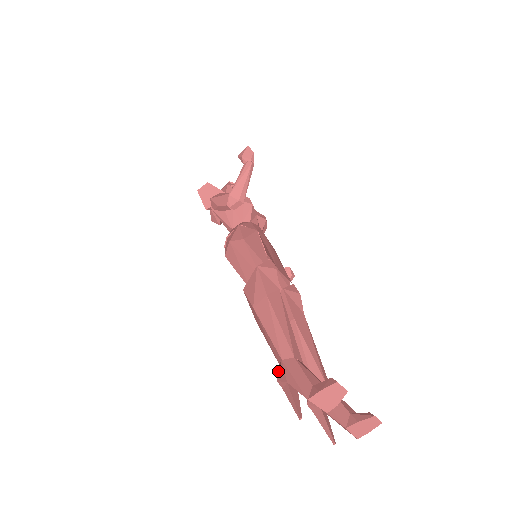
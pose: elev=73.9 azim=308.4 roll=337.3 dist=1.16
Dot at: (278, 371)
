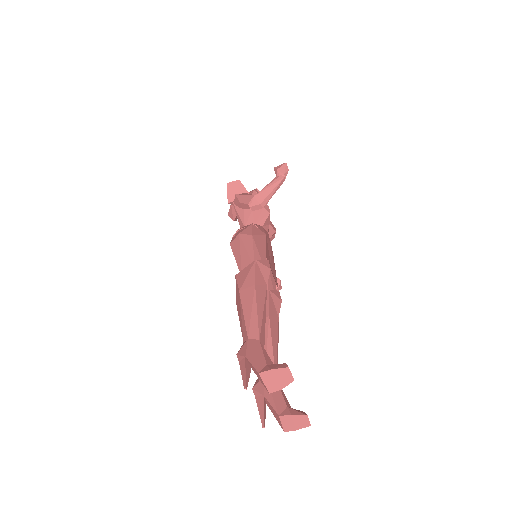
Dot at: (241, 347)
